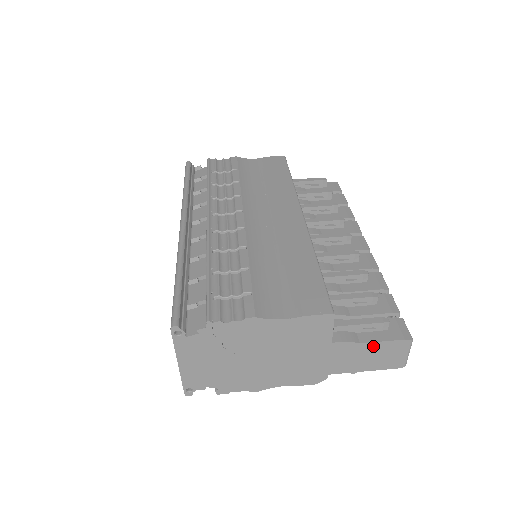
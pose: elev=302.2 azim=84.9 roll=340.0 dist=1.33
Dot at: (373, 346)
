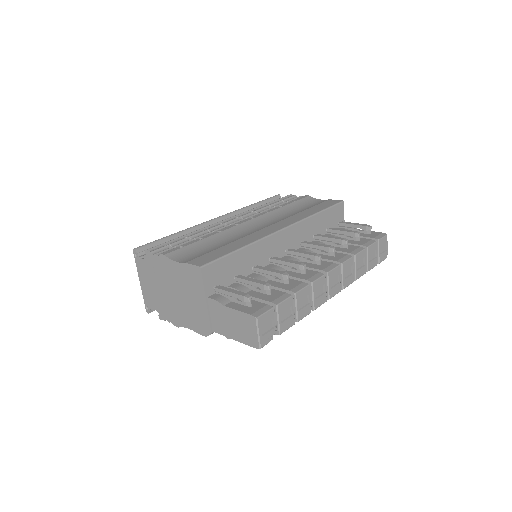
Dot at: (233, 313)
